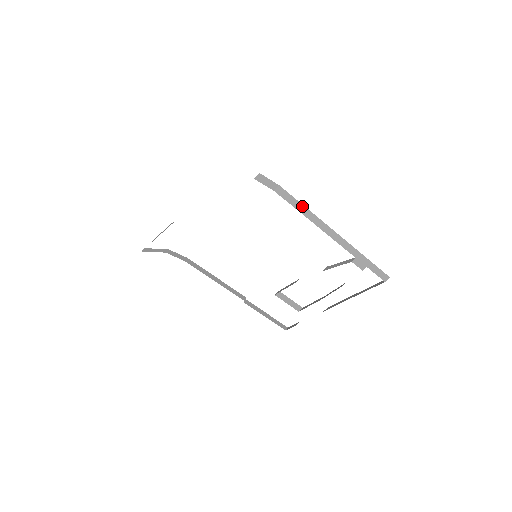
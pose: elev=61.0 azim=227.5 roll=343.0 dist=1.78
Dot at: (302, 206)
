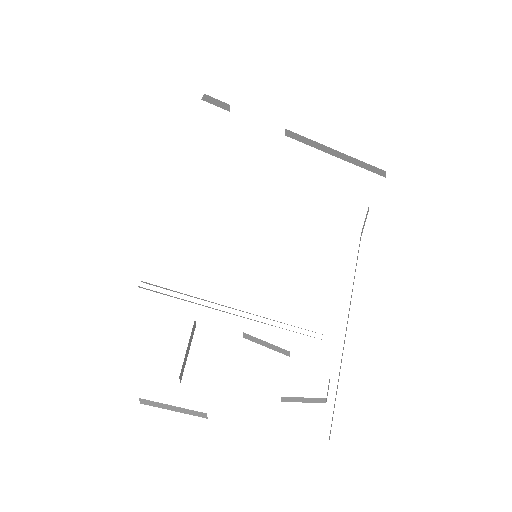
Dot at: occluded
